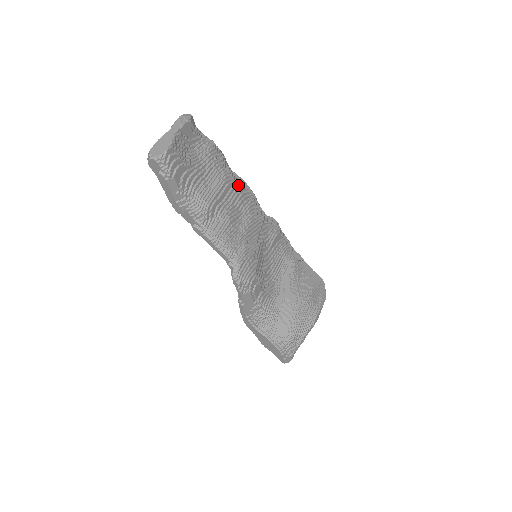
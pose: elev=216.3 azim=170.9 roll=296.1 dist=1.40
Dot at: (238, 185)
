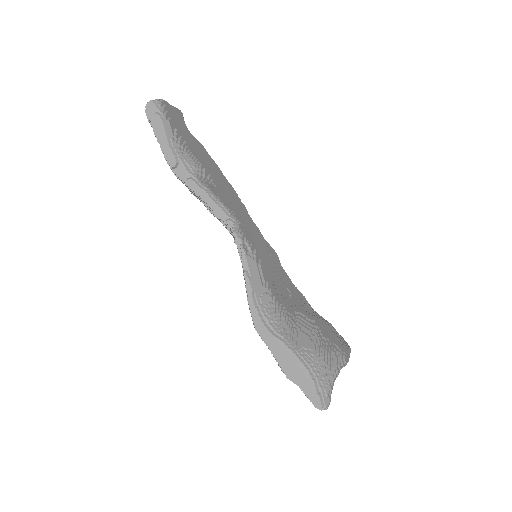
Dot at: (228, 182)
